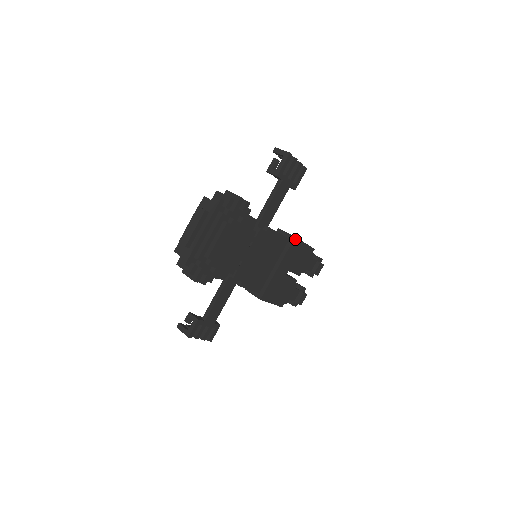
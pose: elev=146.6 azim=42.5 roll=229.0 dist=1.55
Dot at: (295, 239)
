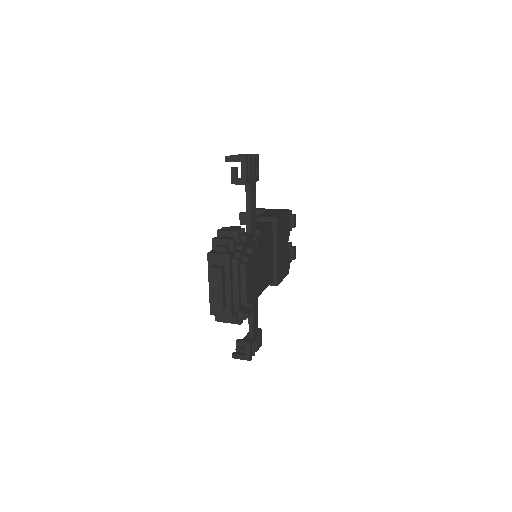
Dot at: (277, 219)
